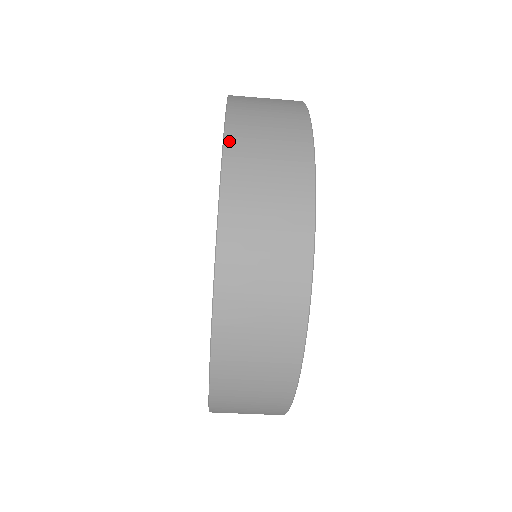
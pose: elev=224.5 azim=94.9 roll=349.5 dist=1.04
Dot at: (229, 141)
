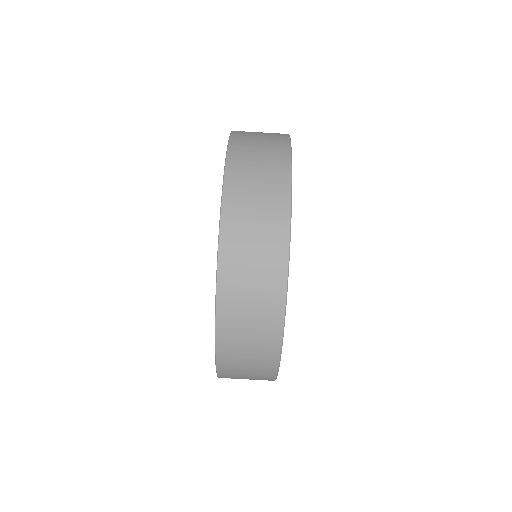
Dot at: occluded
